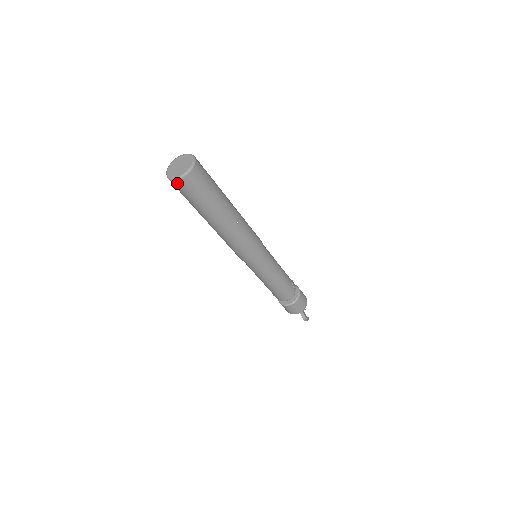
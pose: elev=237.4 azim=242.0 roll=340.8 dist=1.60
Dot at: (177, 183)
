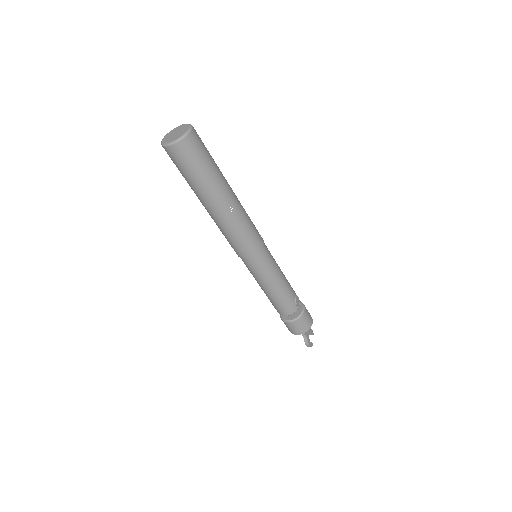
Dot at: (167, 150)
